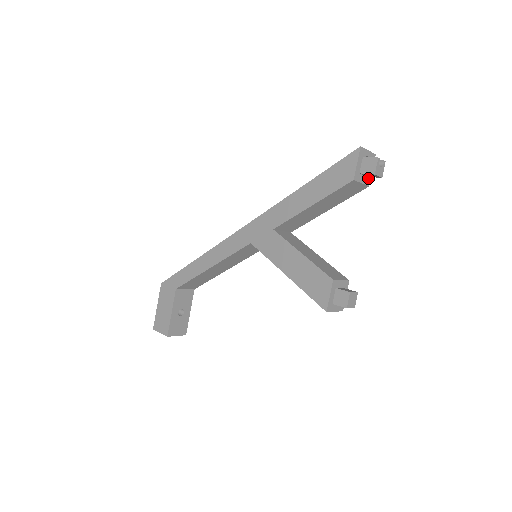
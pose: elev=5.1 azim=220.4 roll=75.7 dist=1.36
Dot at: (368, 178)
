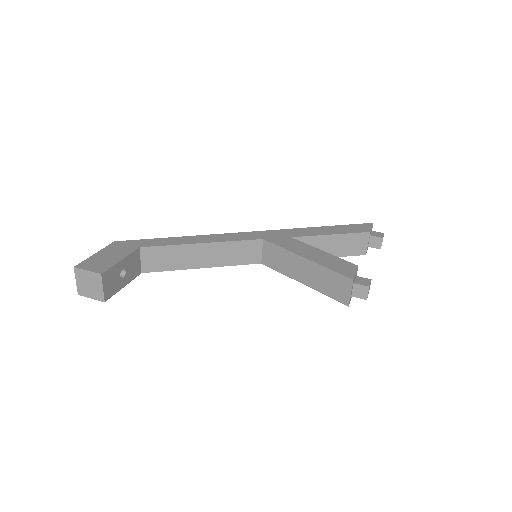
Dot at: (367, 249)
